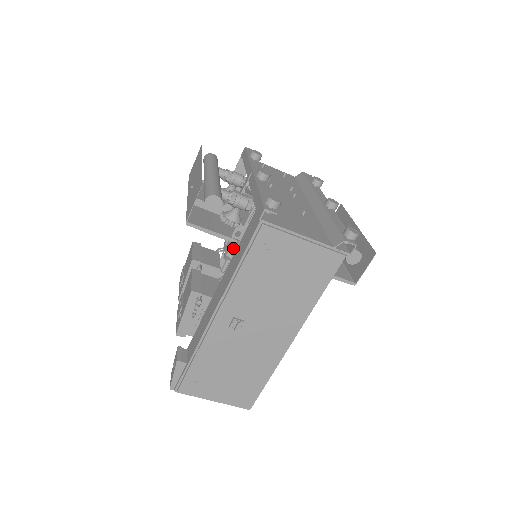
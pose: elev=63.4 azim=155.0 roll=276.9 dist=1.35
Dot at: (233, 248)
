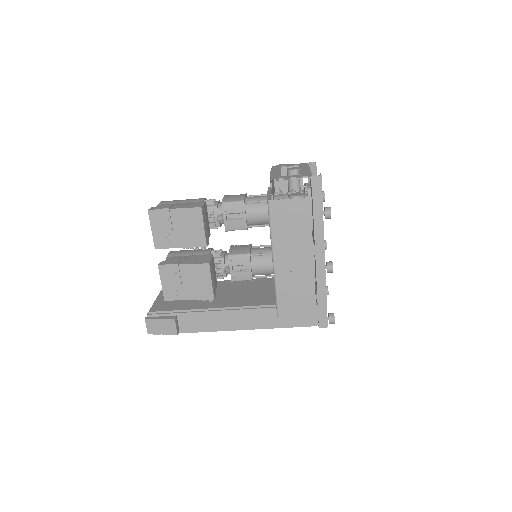
Dot at: occluded
